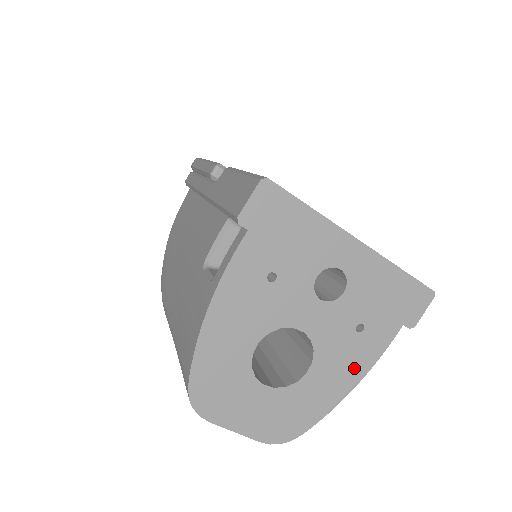
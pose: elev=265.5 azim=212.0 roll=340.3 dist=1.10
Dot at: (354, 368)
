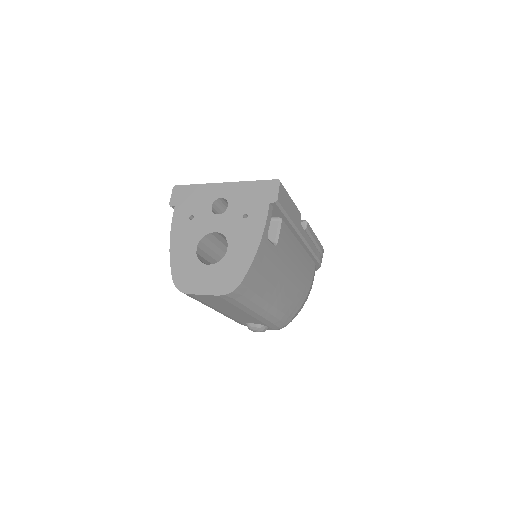
Dot at: (253, 236)
